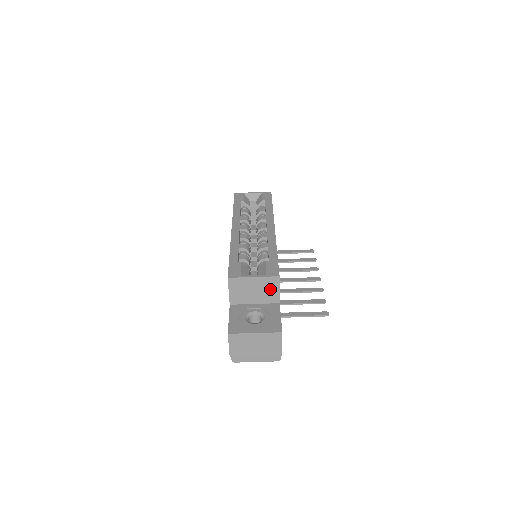
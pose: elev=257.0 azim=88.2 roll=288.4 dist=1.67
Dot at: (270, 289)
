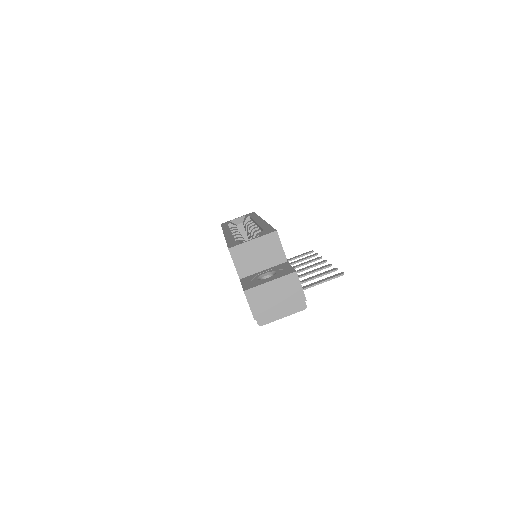
Dot at: (273, 248)
